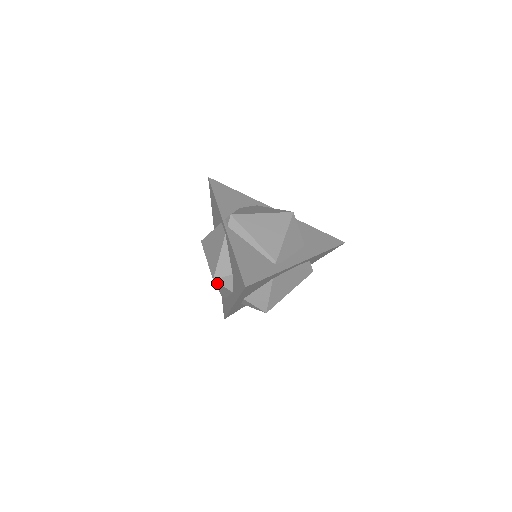
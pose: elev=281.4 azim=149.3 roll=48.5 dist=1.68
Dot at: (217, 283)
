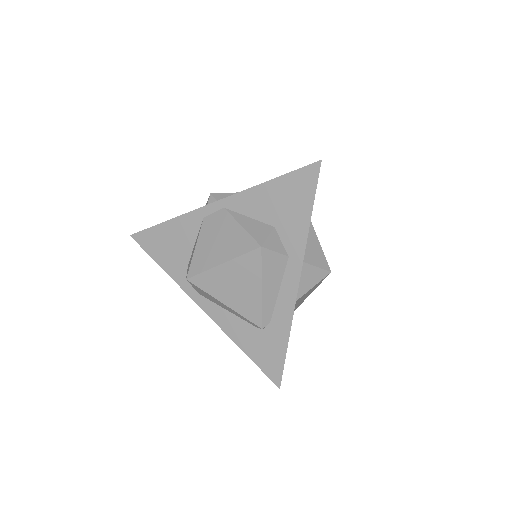
Dot at: (266, 254)
